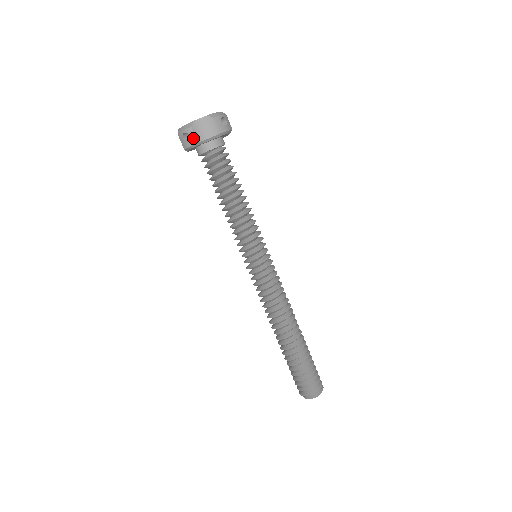
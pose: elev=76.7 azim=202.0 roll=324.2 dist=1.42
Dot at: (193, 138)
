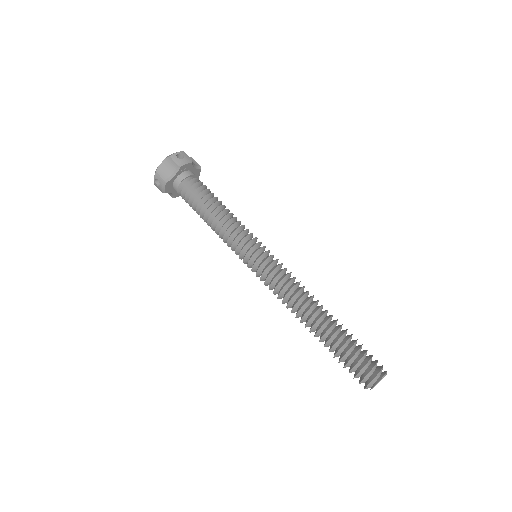
Dot at: (187, 157)
